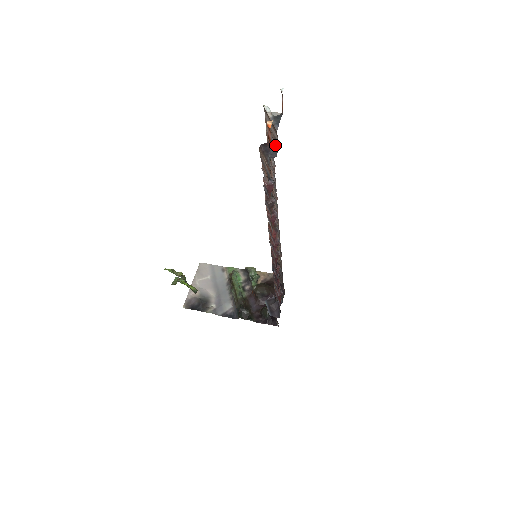
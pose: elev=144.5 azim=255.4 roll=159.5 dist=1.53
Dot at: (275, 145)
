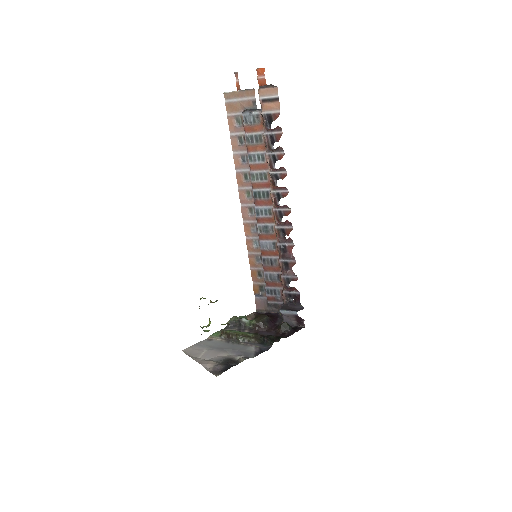
Dot at: (251, 109)
